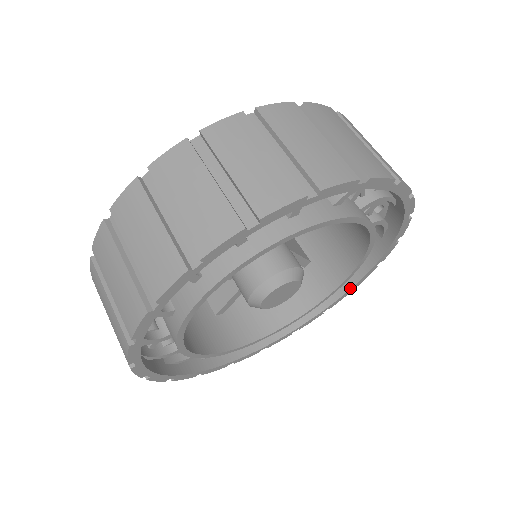
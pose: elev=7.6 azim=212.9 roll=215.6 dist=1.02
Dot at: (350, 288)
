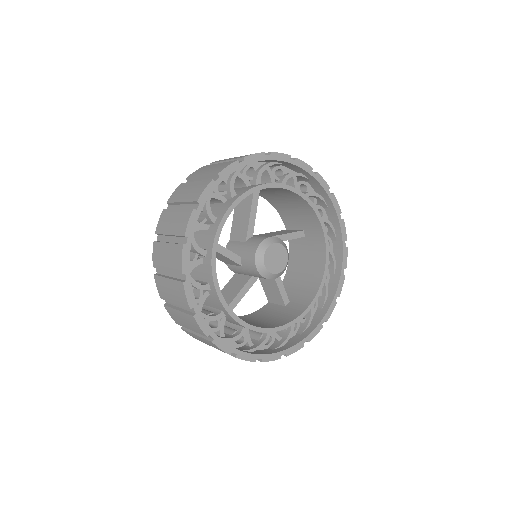
Dot at: (321, 320)
